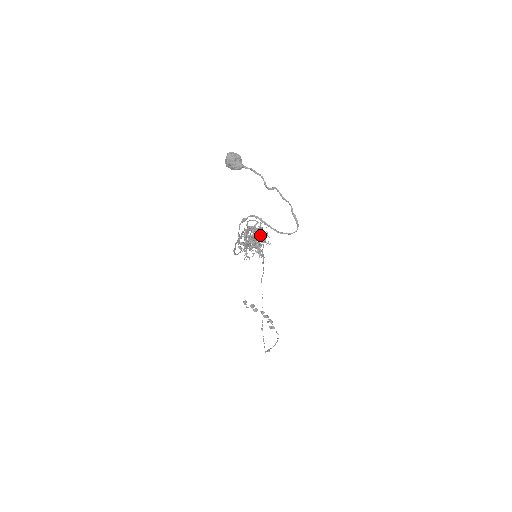
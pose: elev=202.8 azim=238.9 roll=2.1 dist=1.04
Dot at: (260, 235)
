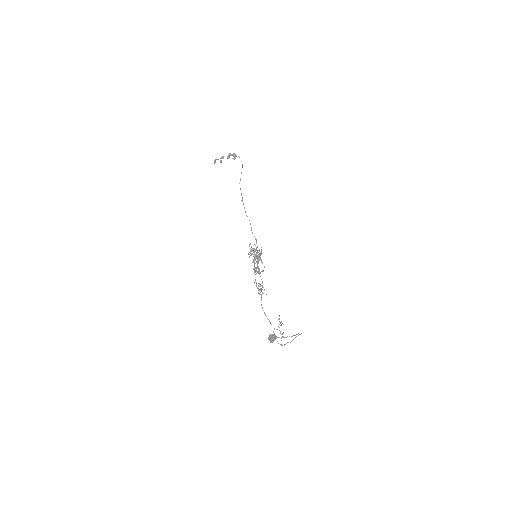
Dot at: occluded
